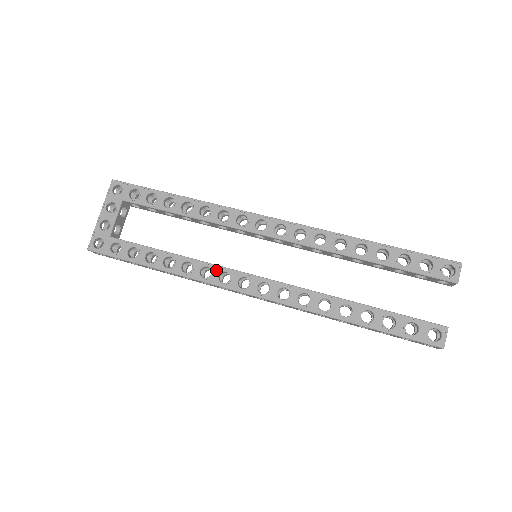
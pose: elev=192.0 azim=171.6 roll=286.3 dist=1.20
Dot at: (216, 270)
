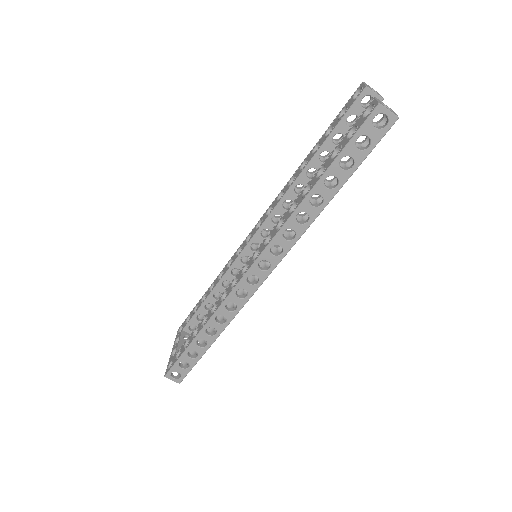
Dot at: (229, 287)
